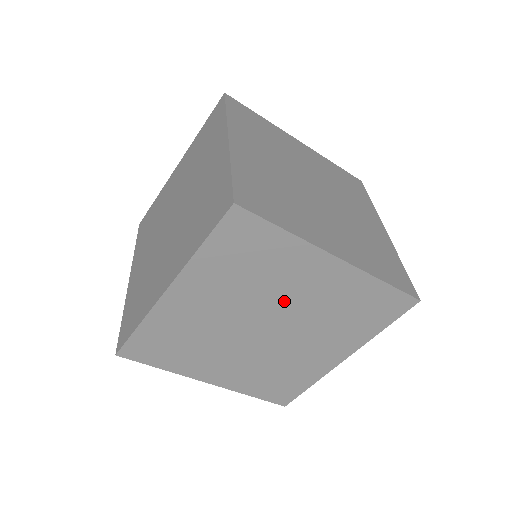
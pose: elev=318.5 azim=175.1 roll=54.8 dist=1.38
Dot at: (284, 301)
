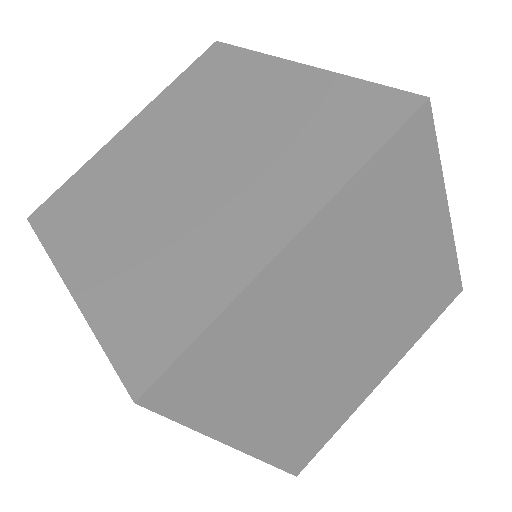
Dot at: (385, 281)
